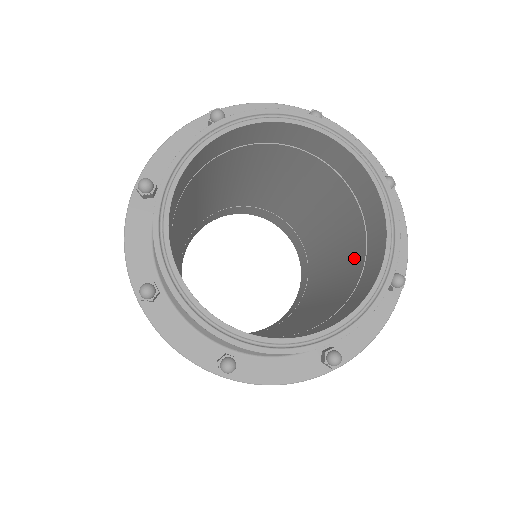
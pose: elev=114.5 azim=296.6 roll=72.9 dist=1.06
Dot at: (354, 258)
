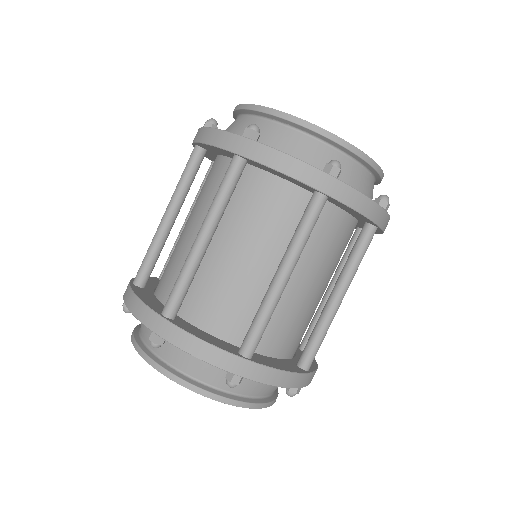
Dot at: occluded
